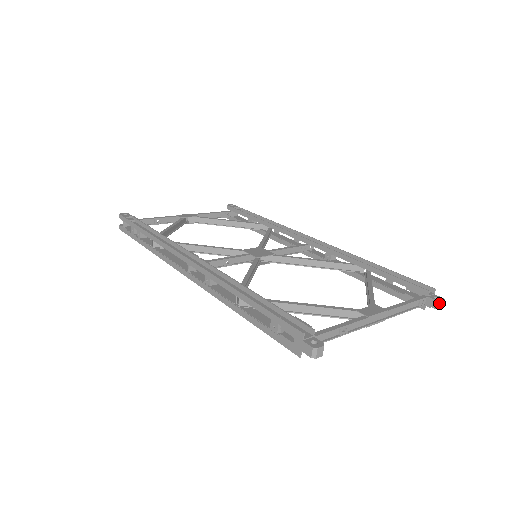
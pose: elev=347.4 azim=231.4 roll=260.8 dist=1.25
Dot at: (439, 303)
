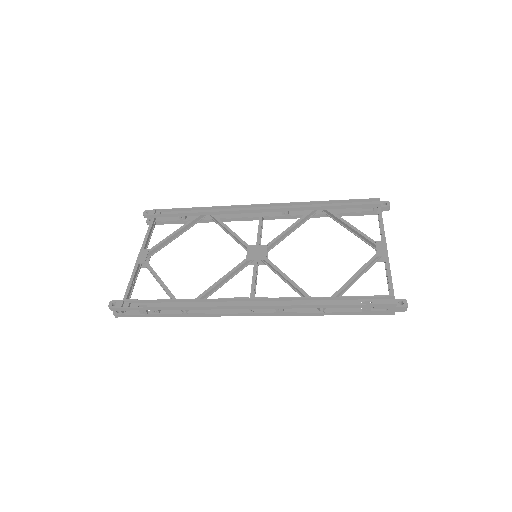
Dot at: (389, 207)
